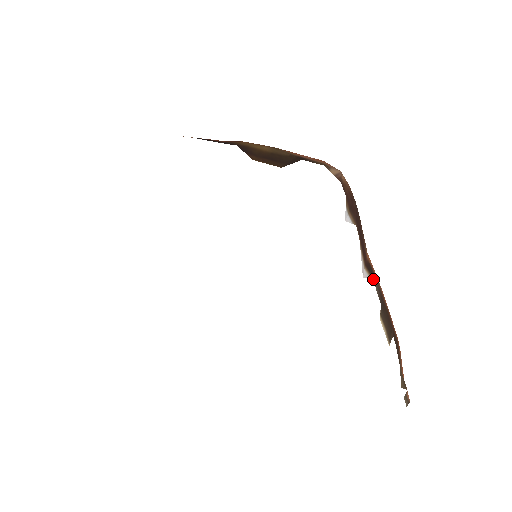
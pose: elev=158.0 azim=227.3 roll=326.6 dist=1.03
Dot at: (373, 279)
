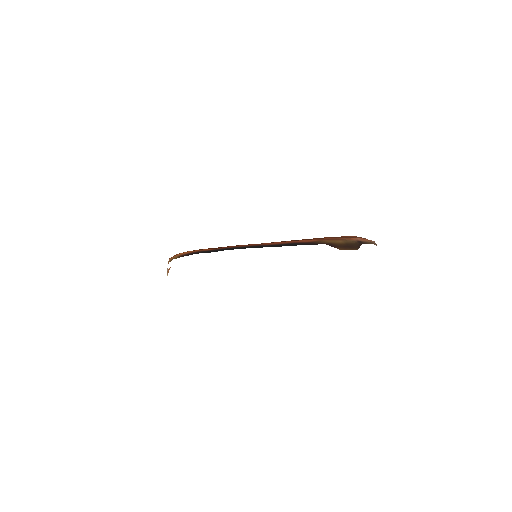
Dot at: occluded
